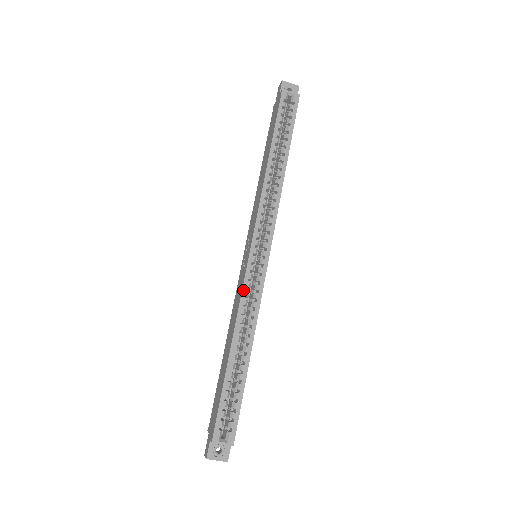
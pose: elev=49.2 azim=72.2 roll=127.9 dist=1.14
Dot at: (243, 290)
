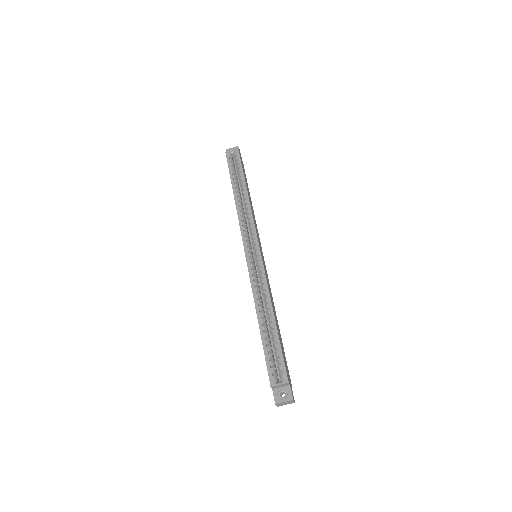
Dot at: (250, 277)
